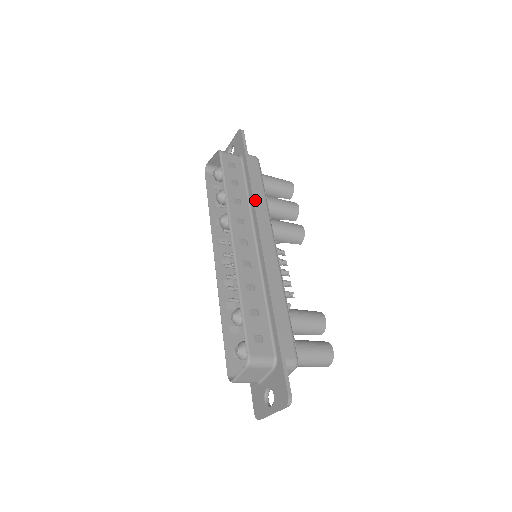
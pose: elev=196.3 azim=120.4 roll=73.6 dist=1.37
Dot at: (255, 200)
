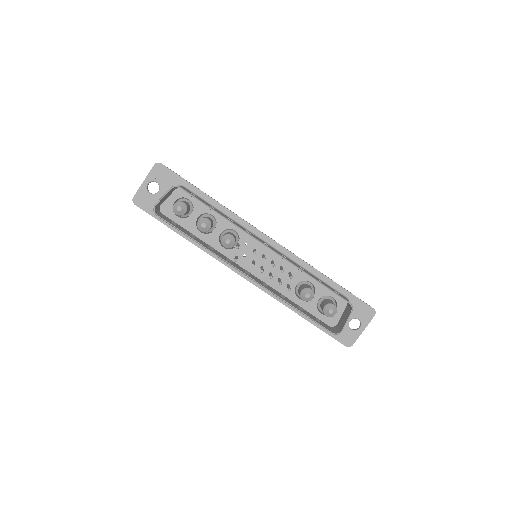
Dot at: occluded
